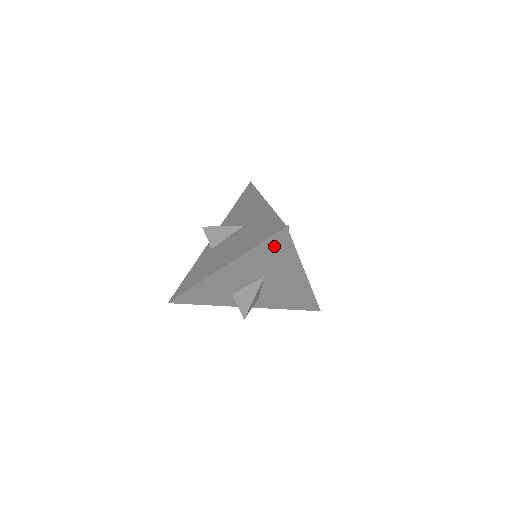
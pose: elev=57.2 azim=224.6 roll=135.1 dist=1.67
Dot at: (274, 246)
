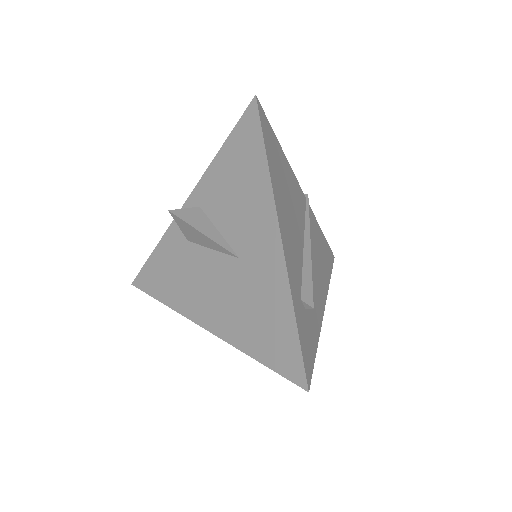
Dot at: occluded
